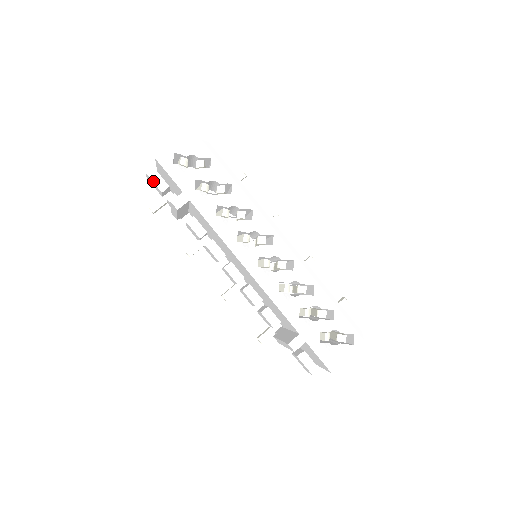
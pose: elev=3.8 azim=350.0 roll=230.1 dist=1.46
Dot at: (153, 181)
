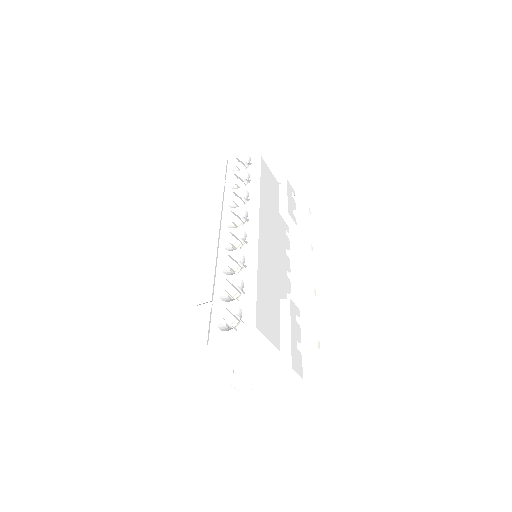
Dot at: occluded
